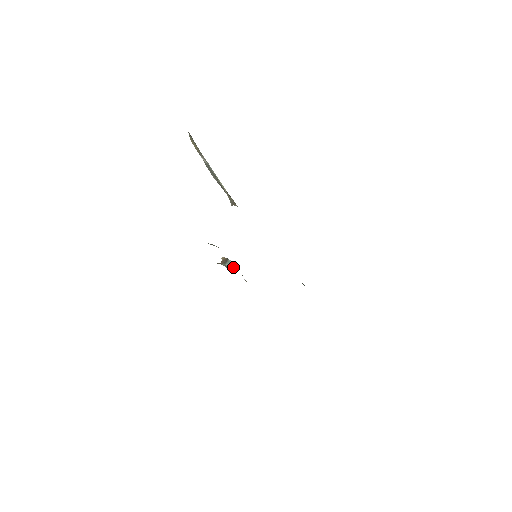
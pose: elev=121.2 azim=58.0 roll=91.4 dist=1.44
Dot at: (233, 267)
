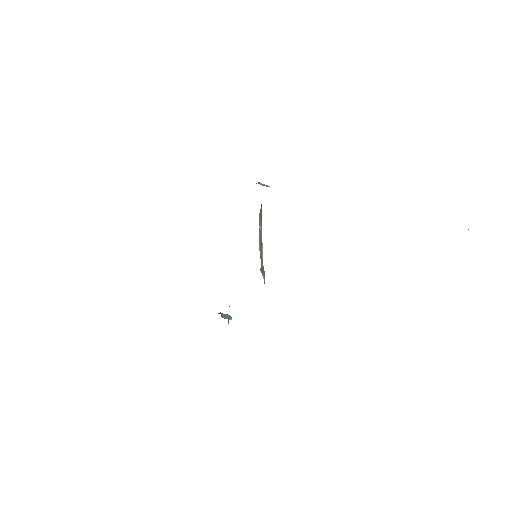
Dot at: (225, 314)
